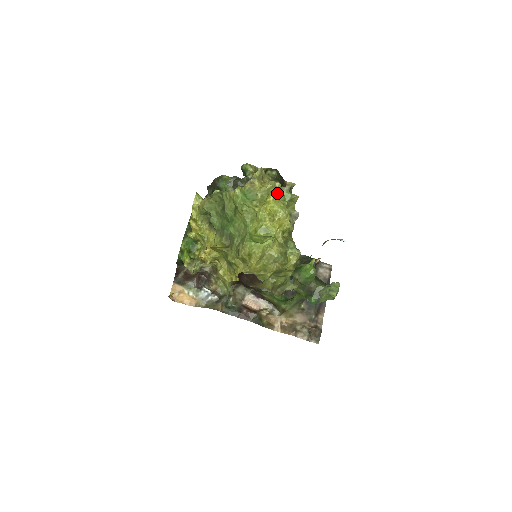
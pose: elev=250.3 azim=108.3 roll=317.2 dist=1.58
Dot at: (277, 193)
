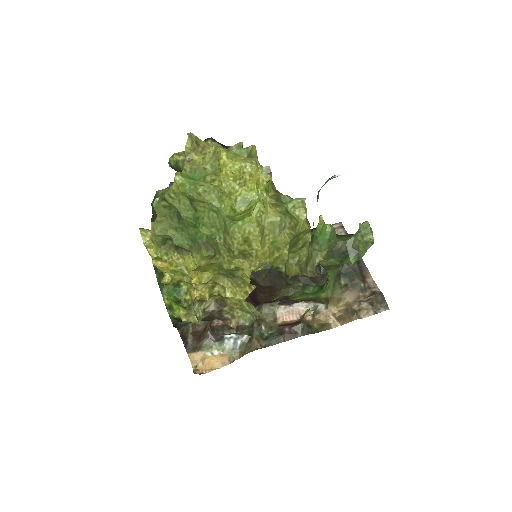
Dot at: occluded
